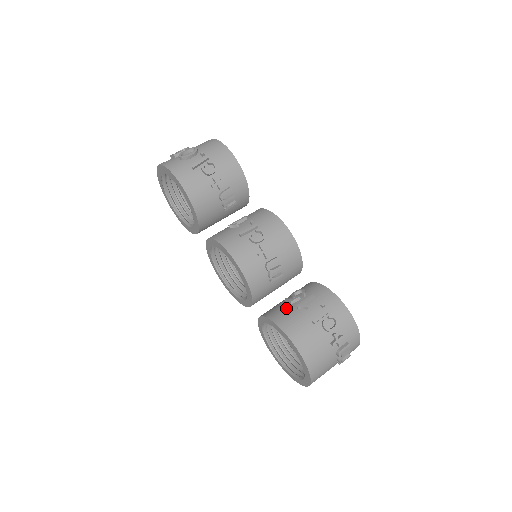
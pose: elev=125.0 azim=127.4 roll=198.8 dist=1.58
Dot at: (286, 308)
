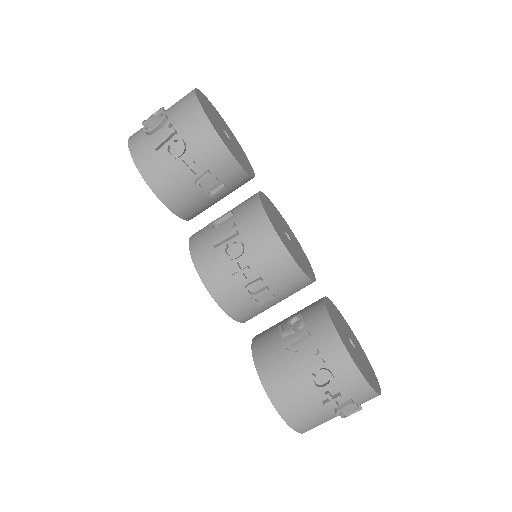
Dot at: (274, 342)
